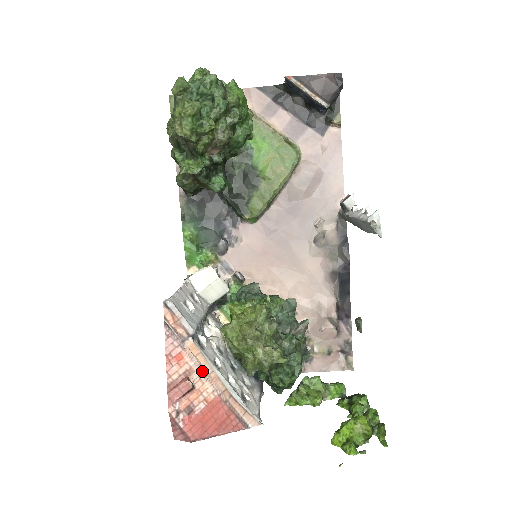
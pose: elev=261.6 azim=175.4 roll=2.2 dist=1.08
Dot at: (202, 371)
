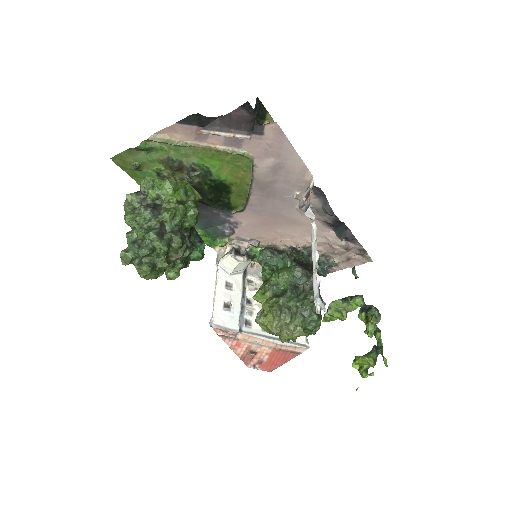
Dot at: (256, 344)
